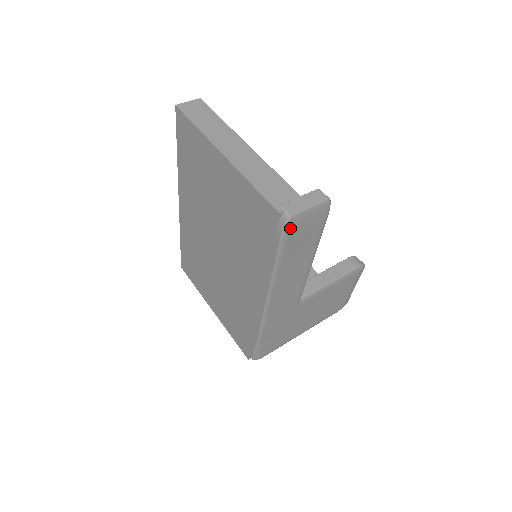
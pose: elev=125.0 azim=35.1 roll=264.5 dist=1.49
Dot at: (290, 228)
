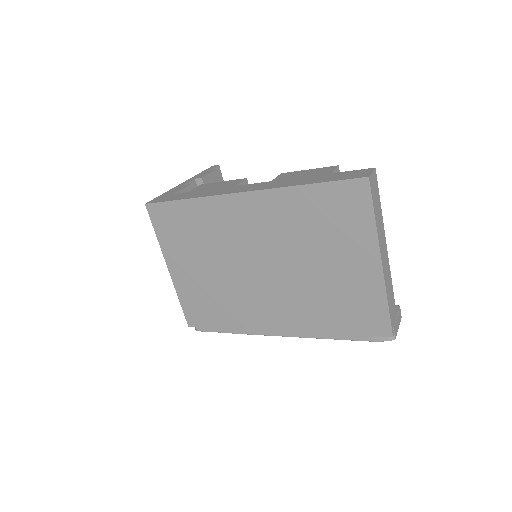
Dot at: (382, 339)
